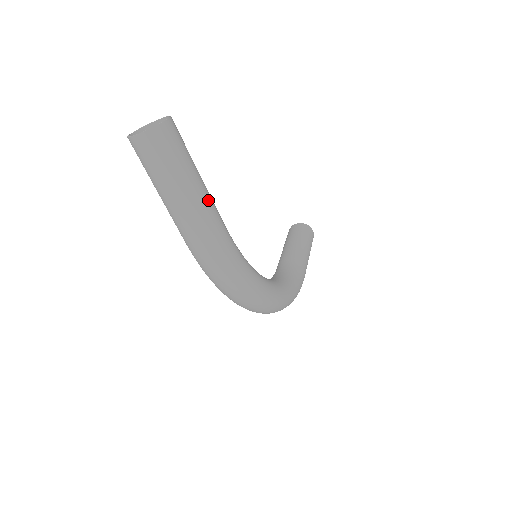
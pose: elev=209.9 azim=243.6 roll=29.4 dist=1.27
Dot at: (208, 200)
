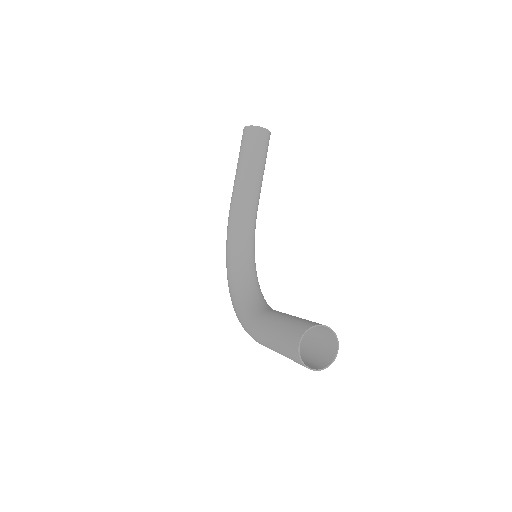
Dot at: occluded
